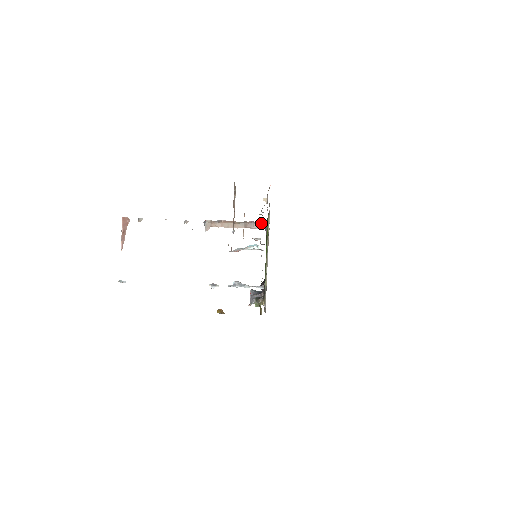
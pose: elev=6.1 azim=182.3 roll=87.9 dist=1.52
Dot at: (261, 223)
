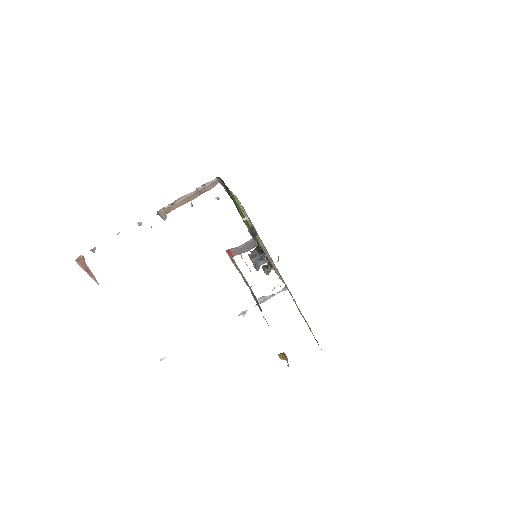
Dot at: (213, 181)
